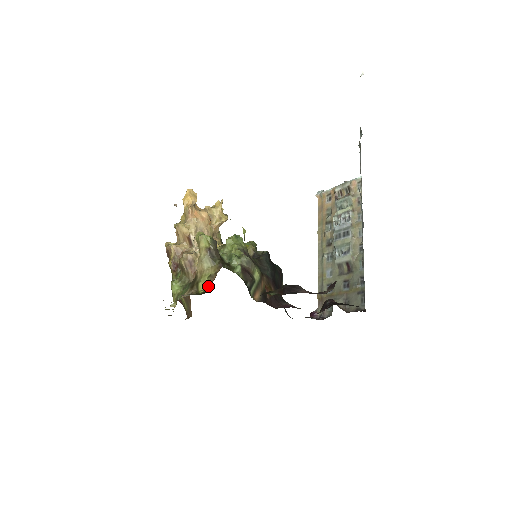
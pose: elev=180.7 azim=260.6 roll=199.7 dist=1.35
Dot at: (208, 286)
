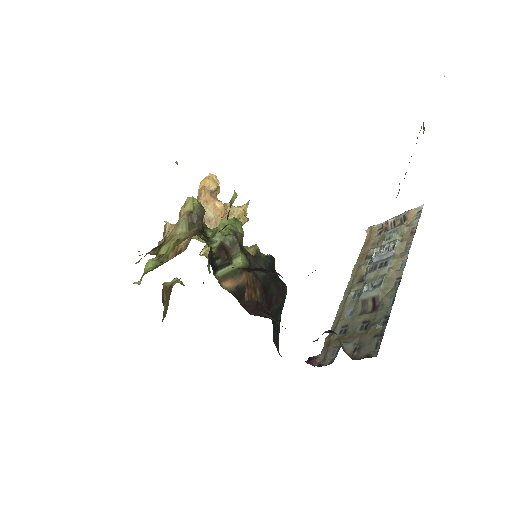
Dot at: (170, 250)
